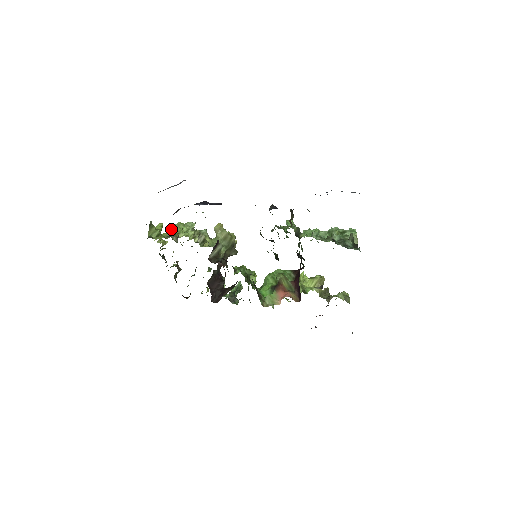
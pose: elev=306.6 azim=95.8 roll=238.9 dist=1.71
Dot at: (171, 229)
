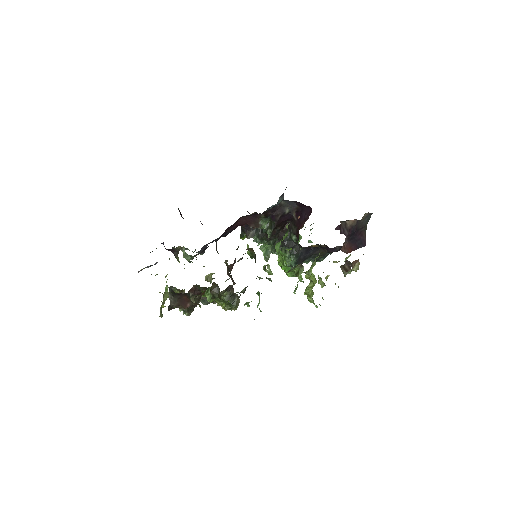
Dot at: occluded
